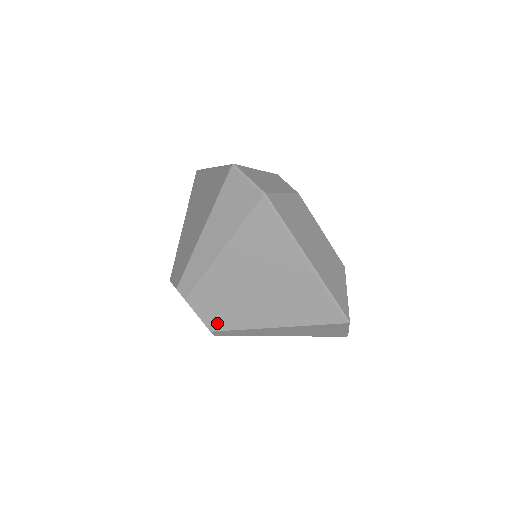
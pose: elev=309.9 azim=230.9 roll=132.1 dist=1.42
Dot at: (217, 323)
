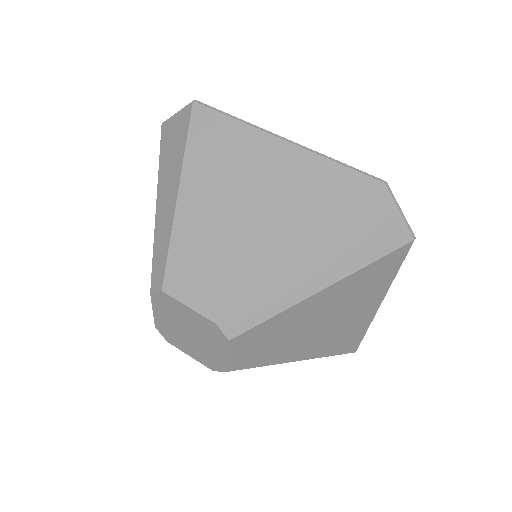
Dot at: (243, 362)
